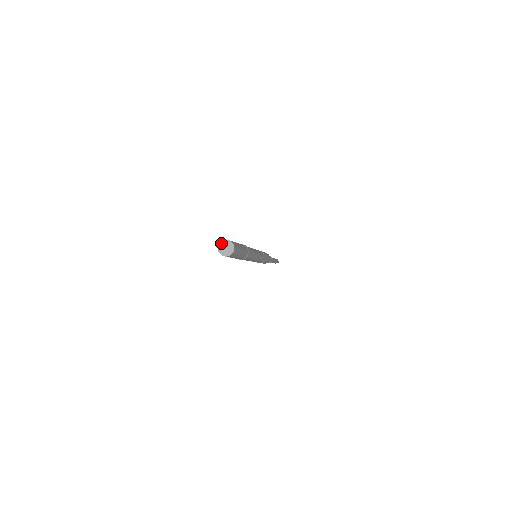
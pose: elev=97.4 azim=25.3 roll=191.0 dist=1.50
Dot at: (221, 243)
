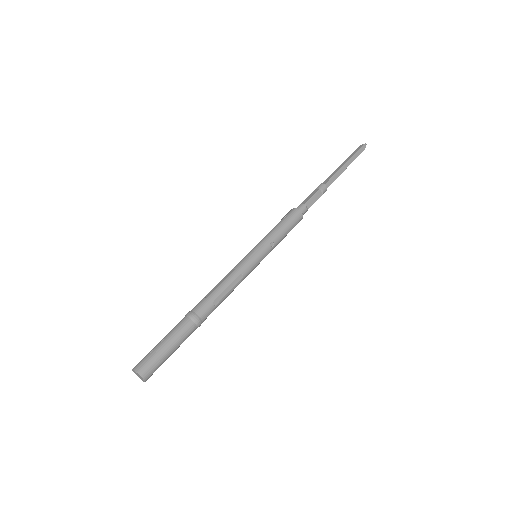
Dot at: (133, 370)
